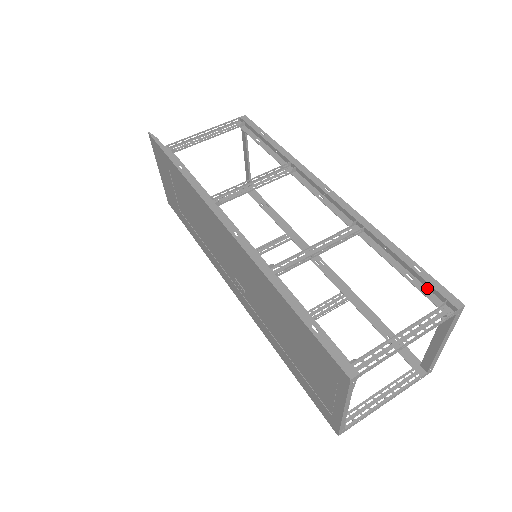
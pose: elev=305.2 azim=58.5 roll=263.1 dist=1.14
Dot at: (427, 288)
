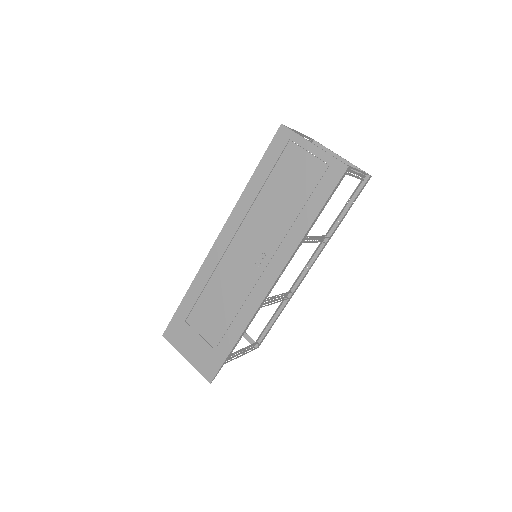
Dot at: occluded
